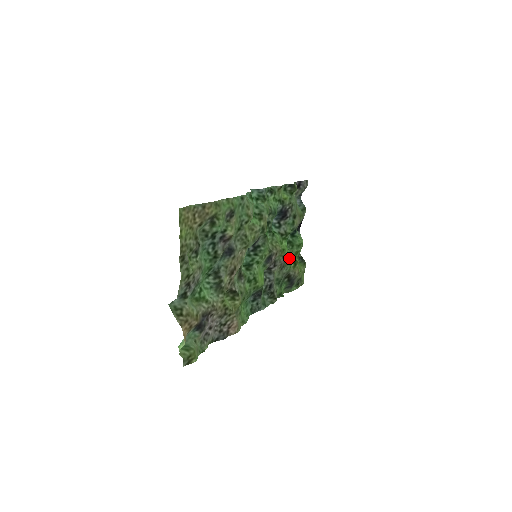
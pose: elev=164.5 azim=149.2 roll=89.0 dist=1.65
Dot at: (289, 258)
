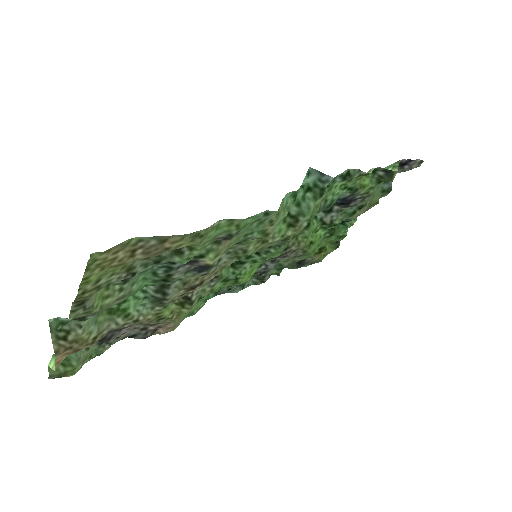
Dot at: (315, 248)
